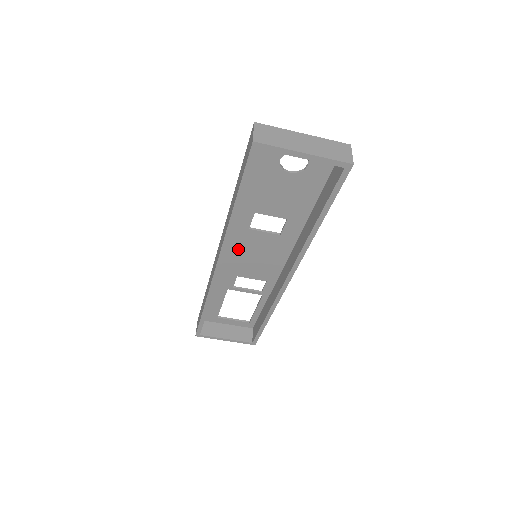
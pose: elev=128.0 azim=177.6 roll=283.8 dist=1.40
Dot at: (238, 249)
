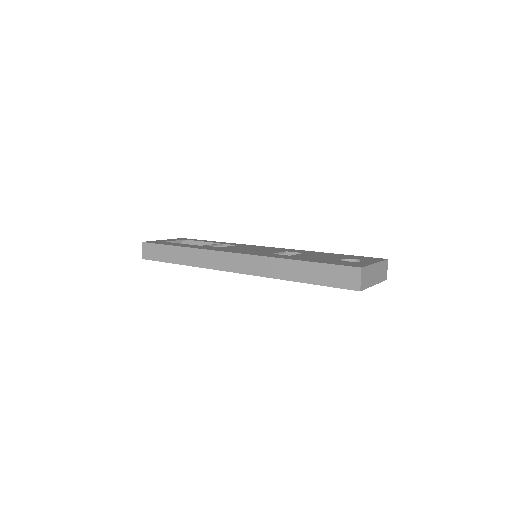
Dot at: occluded
